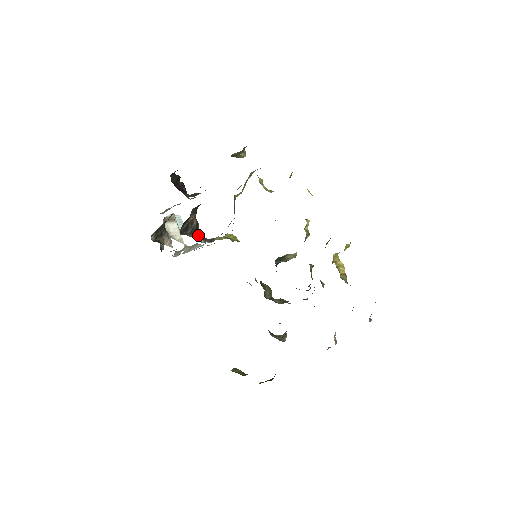
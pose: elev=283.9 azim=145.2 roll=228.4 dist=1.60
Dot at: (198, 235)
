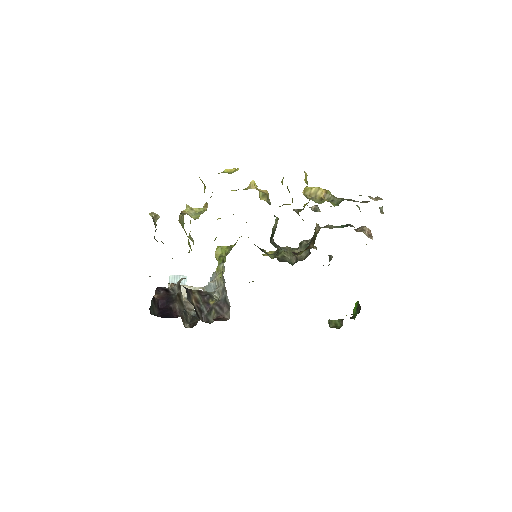
Dot at: (214, 309)
